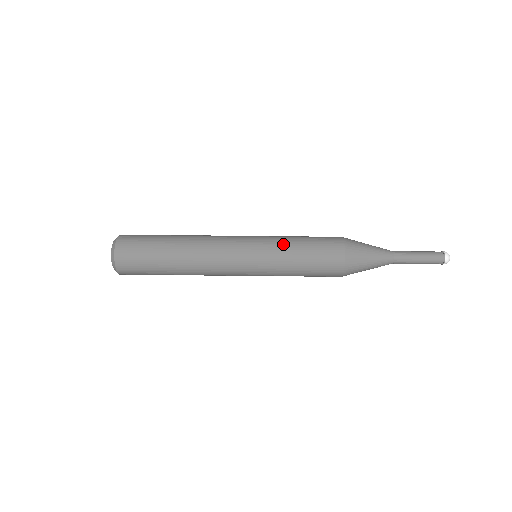
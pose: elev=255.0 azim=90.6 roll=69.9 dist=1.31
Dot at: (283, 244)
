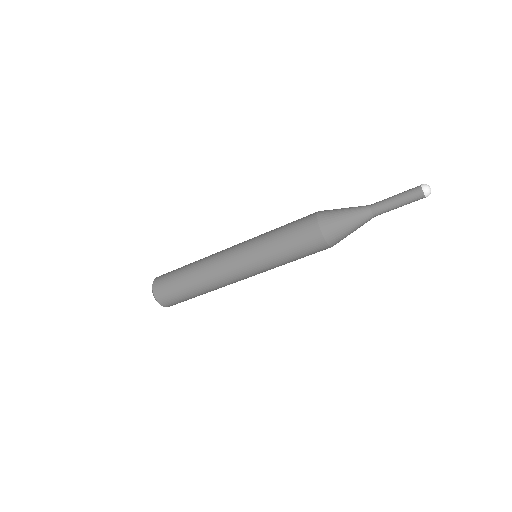
Dot at: (271, 255)
